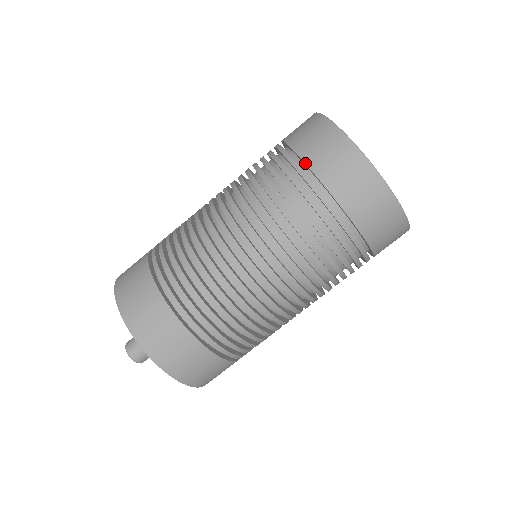
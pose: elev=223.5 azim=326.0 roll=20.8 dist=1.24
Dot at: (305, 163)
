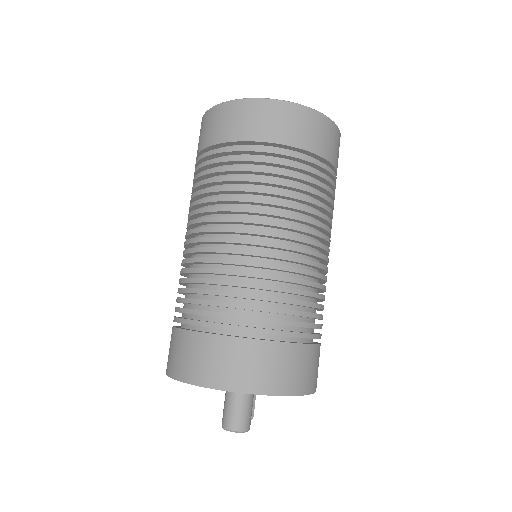
Dot at: (235, 141)
